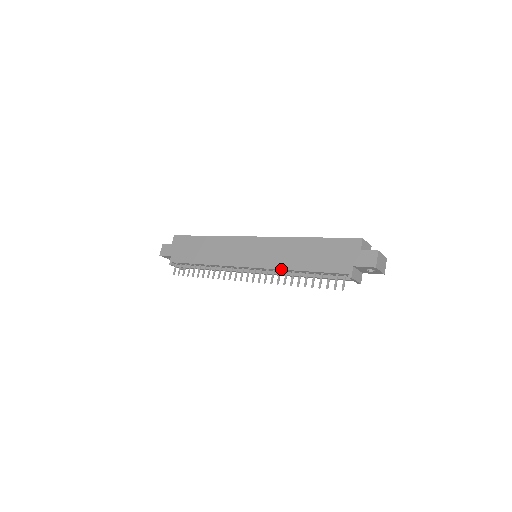
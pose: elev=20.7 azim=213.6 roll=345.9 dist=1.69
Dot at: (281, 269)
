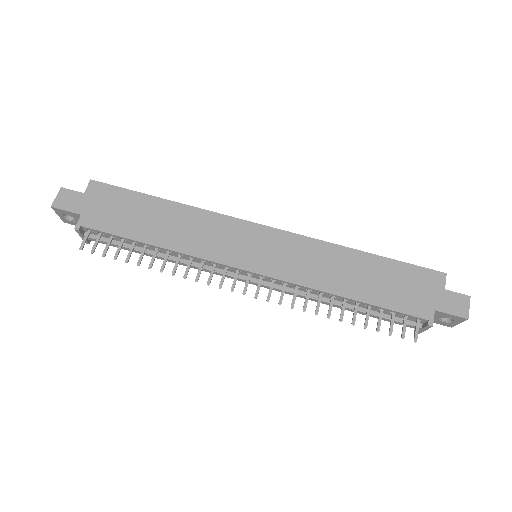
Dot at: (315, 288)
